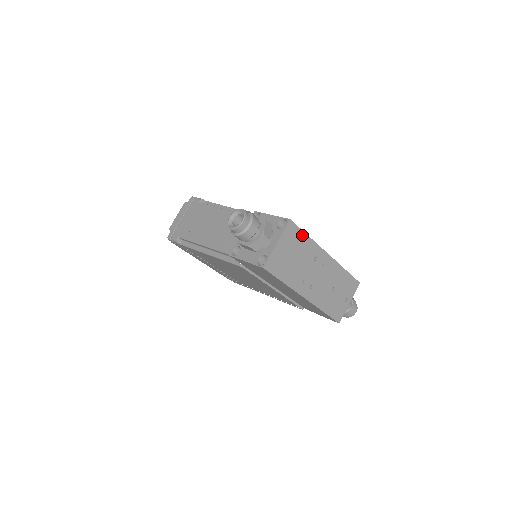
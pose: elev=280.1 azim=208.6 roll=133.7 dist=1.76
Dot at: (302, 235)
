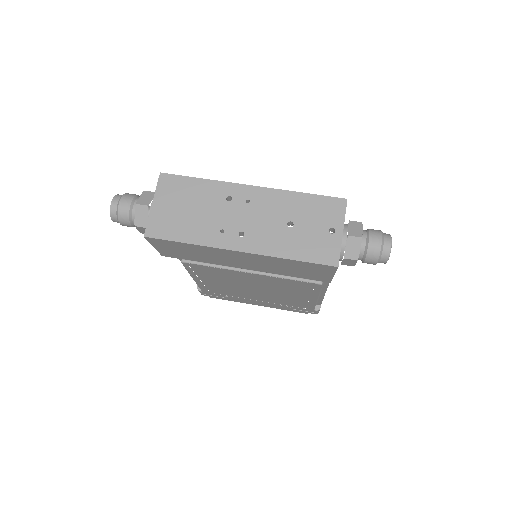
Dot at: (190, 181)
